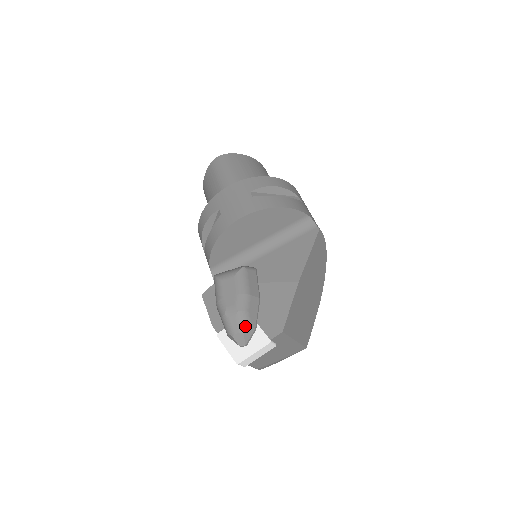
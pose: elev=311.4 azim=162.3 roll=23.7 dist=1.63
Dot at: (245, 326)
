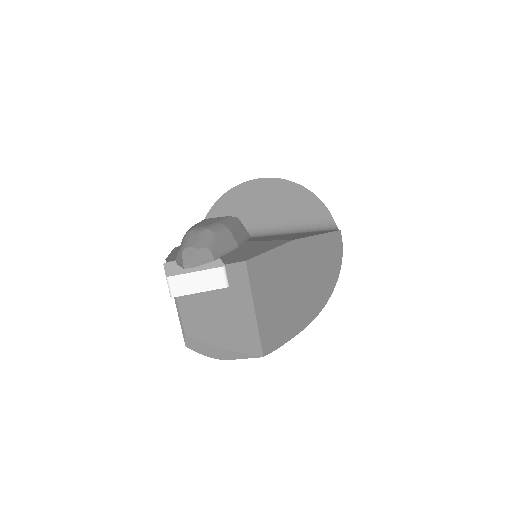
Dot at: (204, 244)
